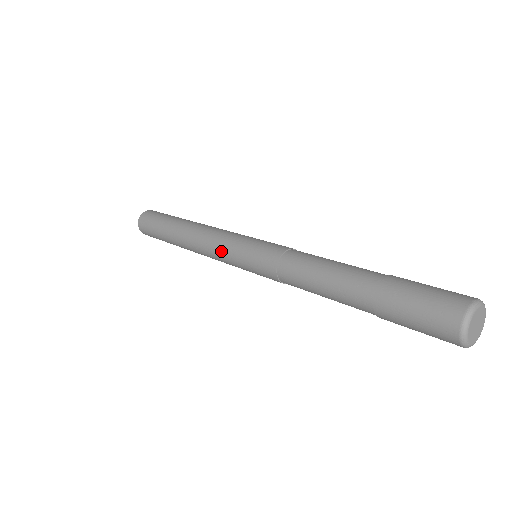
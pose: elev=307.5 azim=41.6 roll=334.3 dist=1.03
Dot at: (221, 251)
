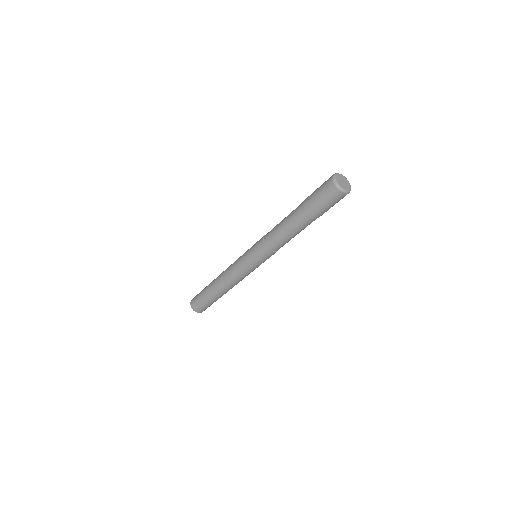
Dot at: (241, 271)
